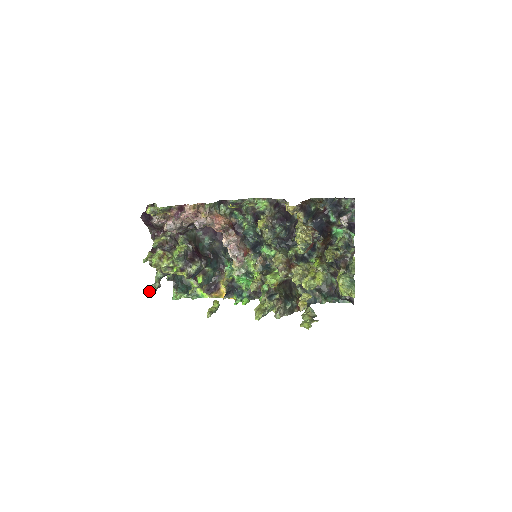
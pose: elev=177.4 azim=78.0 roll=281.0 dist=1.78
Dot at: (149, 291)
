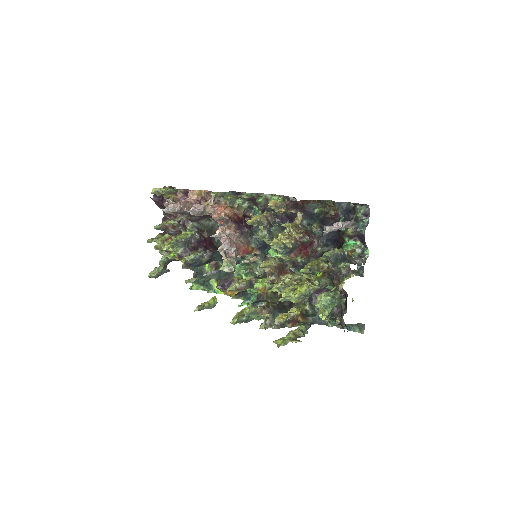
Dot at: (151, 272)
